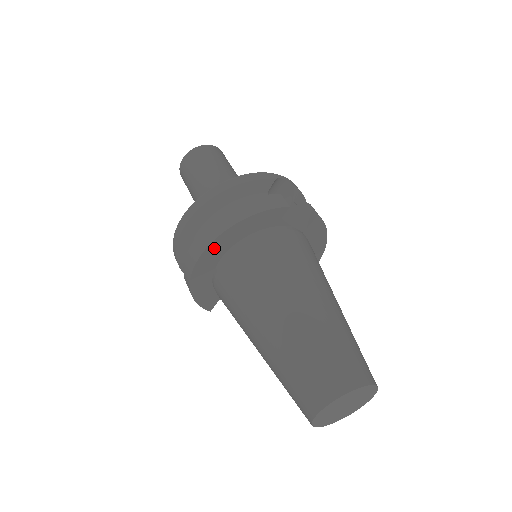
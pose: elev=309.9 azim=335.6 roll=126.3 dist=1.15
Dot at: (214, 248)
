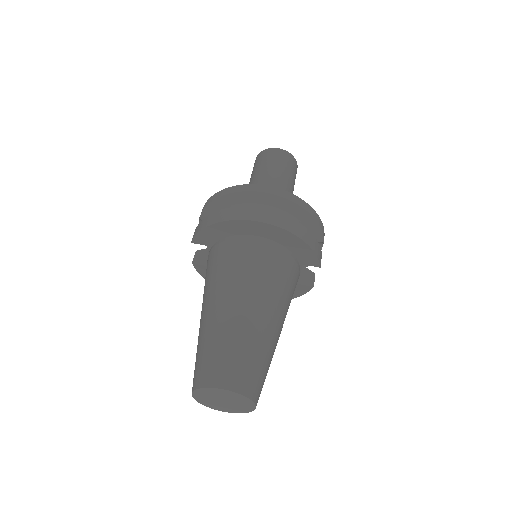
Dot at: (270, 229)
